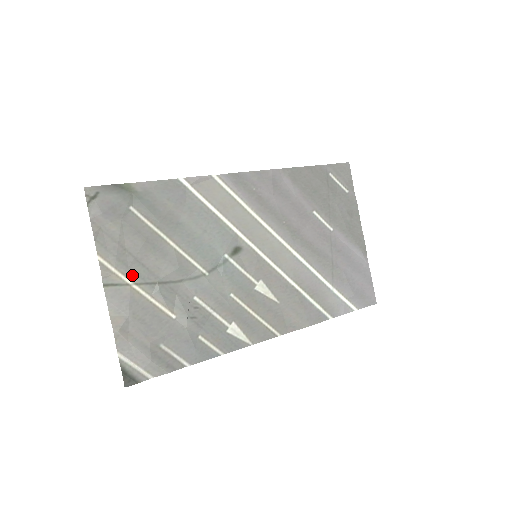
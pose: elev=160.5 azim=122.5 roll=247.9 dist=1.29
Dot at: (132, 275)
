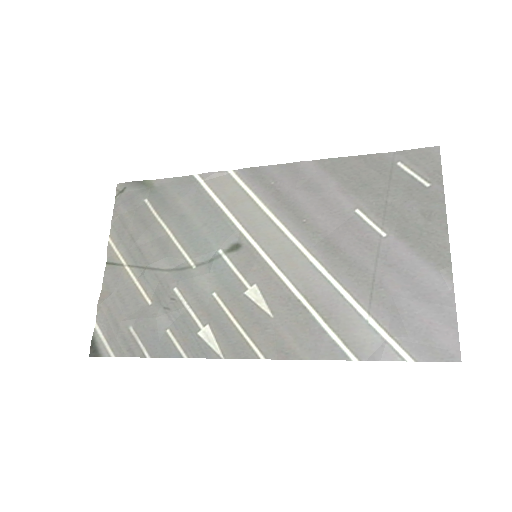
Dot at: (128, 257)
